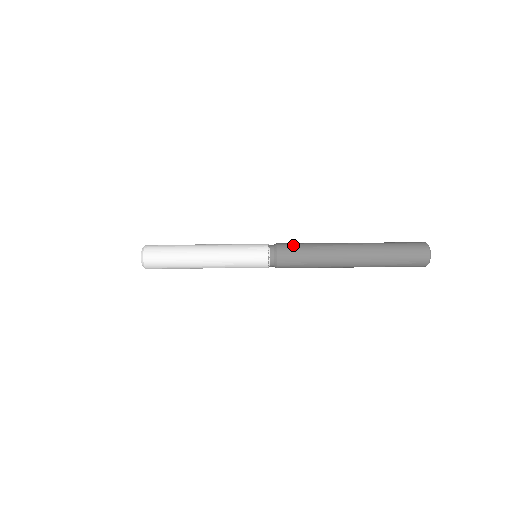
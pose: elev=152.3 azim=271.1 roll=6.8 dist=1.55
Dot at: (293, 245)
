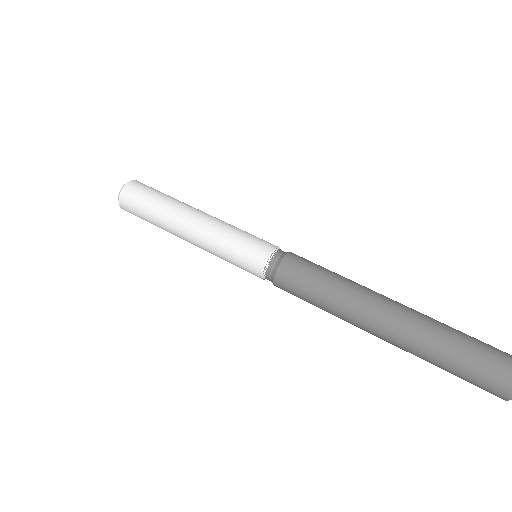
Dot at: (298, 285)
